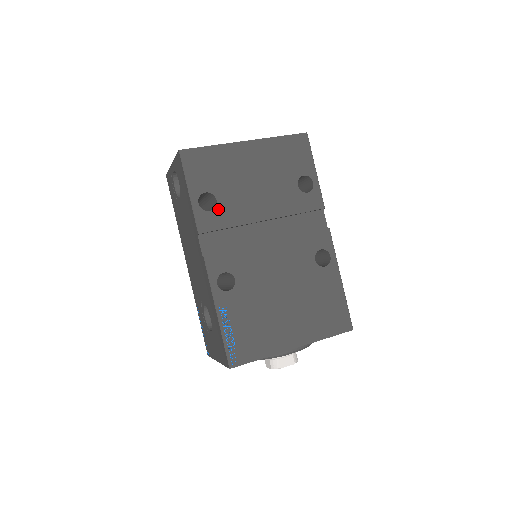
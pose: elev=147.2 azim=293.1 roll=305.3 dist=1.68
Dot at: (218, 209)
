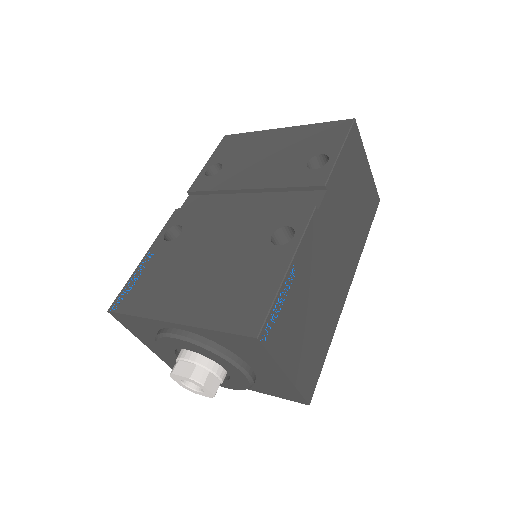
Dot at: (217, 176)
